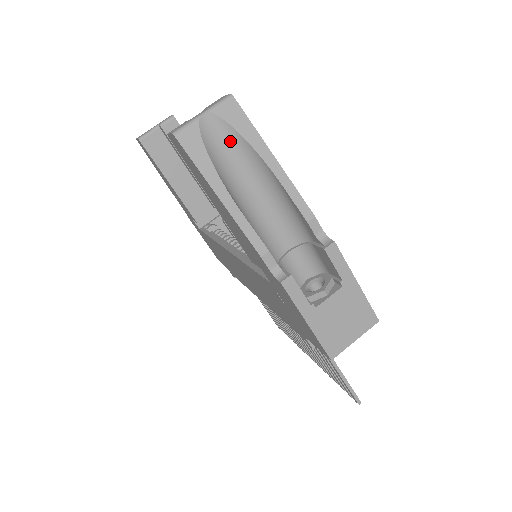
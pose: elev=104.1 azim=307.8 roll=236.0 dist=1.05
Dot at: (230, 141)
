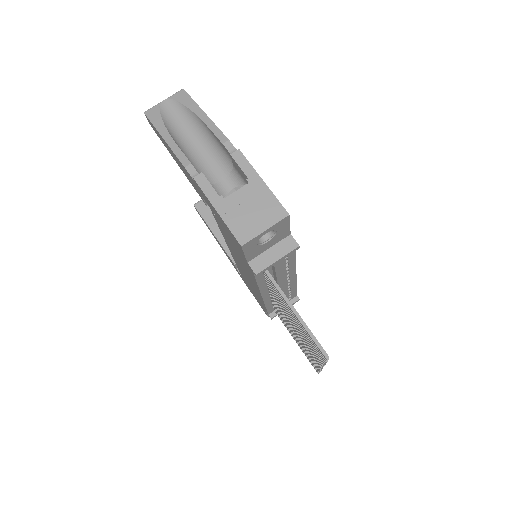
Dot at: (180, 112)
